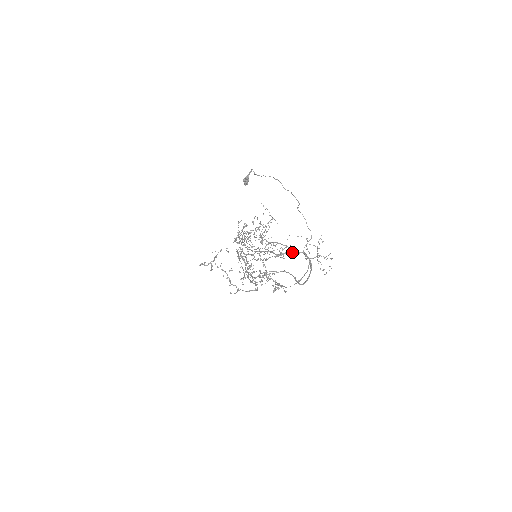
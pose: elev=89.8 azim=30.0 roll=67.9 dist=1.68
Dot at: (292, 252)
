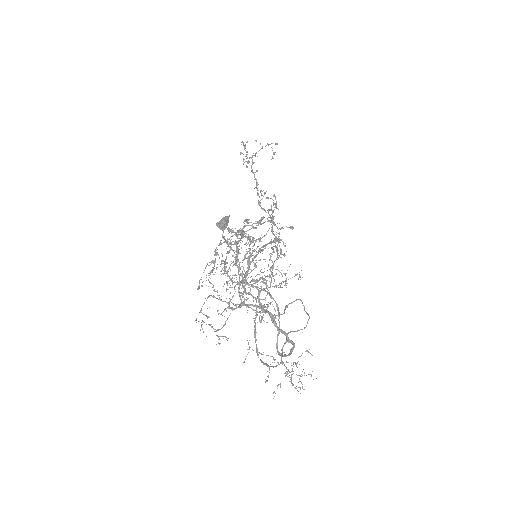
Dot at: (274, 323)
